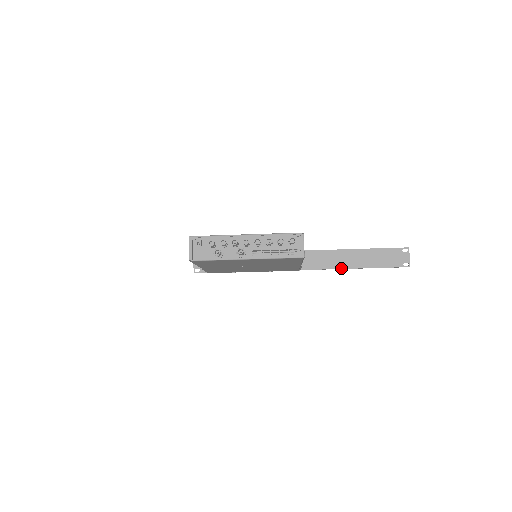
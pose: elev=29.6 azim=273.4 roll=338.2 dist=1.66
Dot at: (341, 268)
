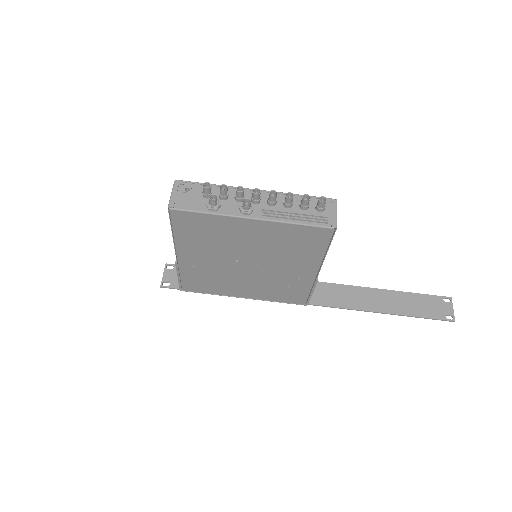
Dot at: (363, 309)
